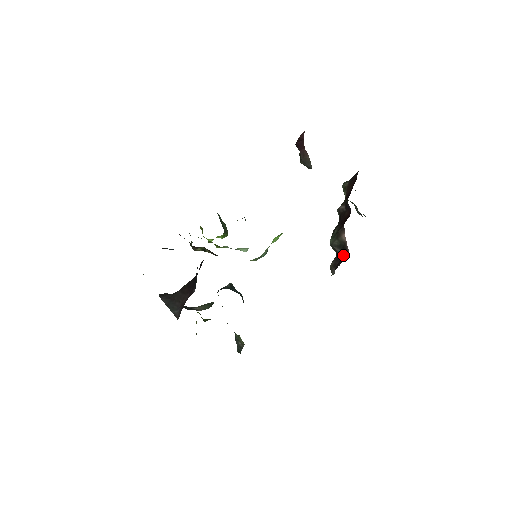
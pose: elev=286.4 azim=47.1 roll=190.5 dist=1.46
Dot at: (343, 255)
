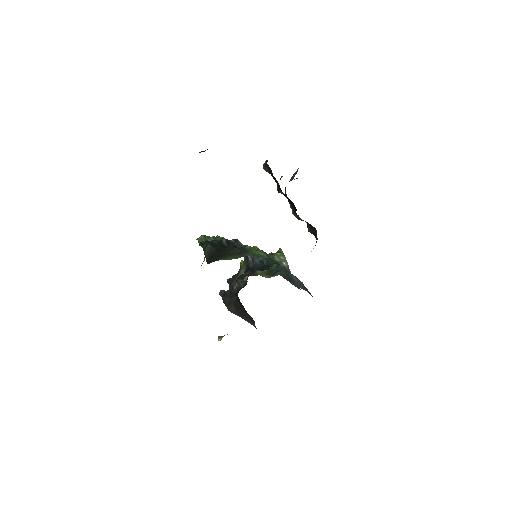
Dot at: (313, 228)
